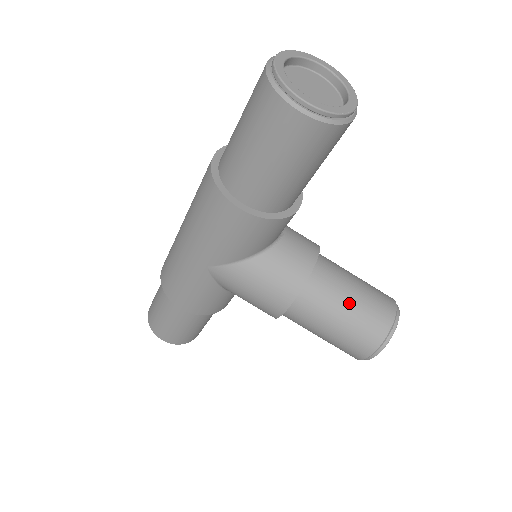
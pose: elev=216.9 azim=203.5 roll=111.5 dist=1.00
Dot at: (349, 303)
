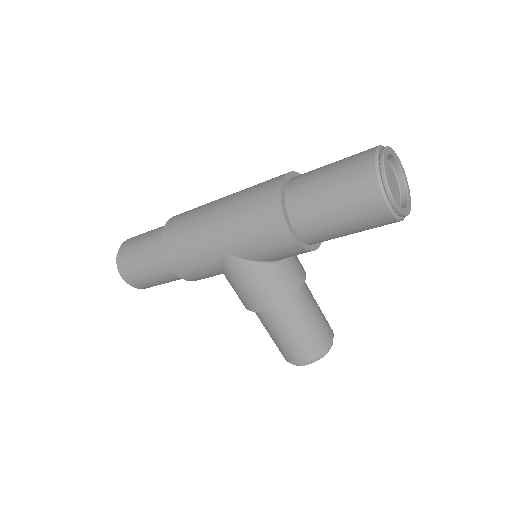
Dot at: (309, 323)
